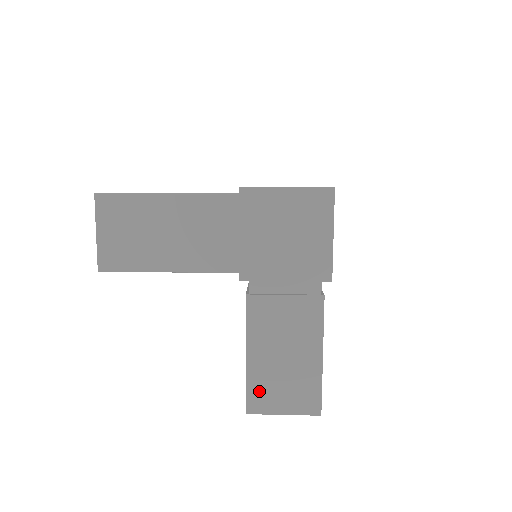
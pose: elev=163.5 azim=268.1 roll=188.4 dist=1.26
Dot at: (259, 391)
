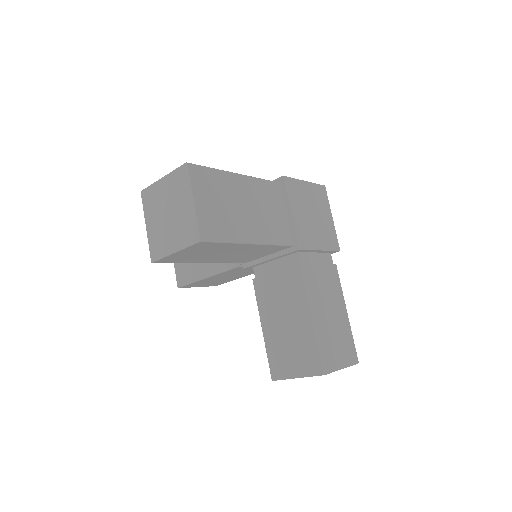
Dot at: (326, 350)
